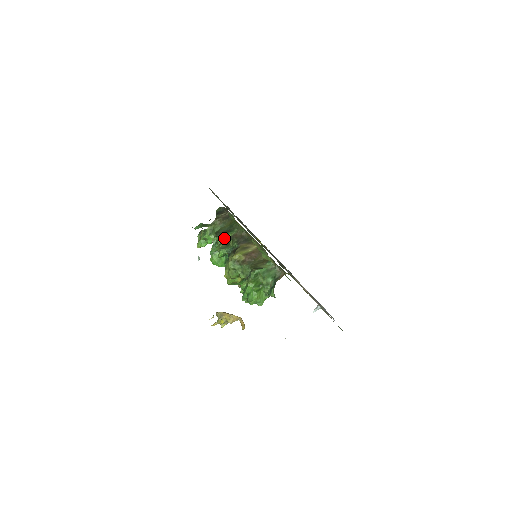
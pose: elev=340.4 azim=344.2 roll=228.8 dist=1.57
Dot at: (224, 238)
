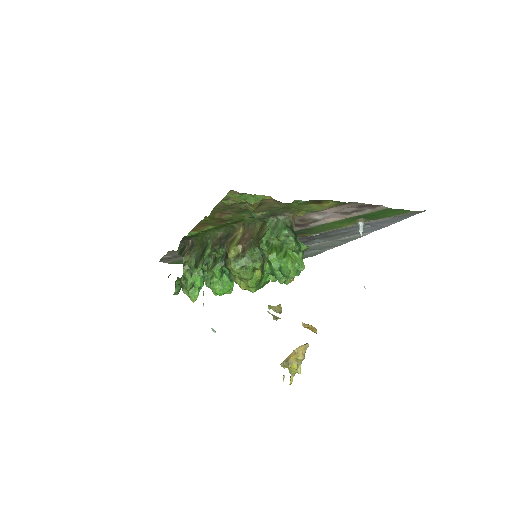
Dot at: (206, 258)
